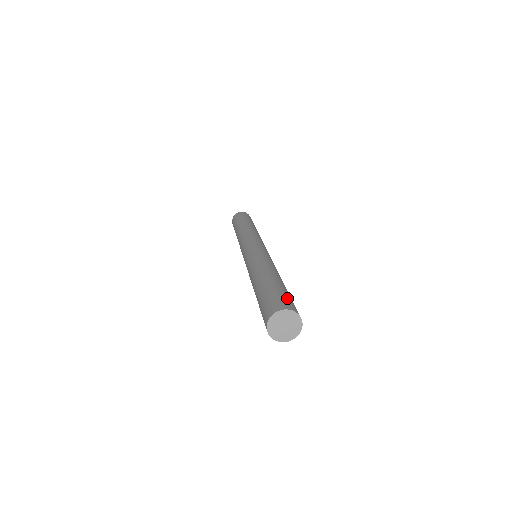
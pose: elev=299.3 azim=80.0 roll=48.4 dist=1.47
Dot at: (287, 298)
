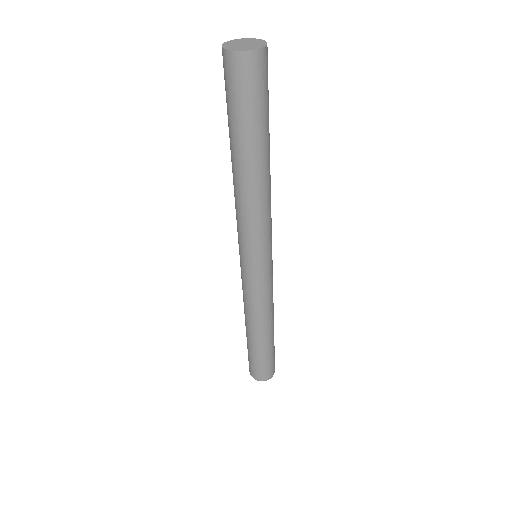
Dot at: occluded
